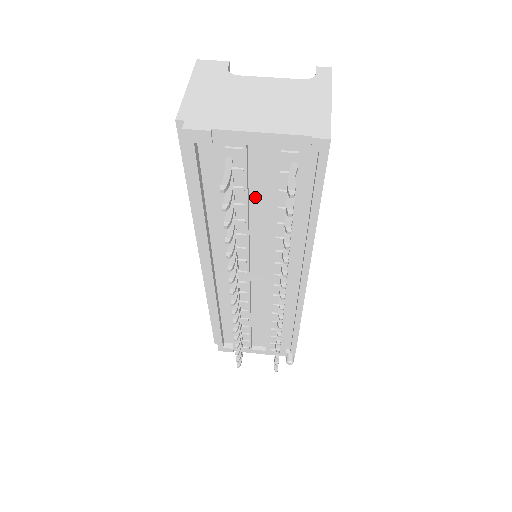
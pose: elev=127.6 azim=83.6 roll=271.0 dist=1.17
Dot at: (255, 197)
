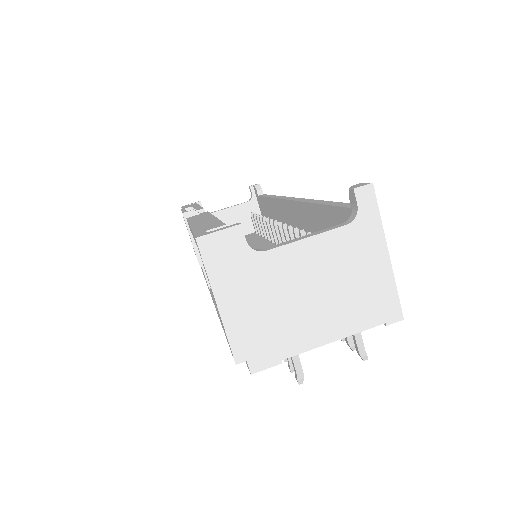
Dot at: occluded
